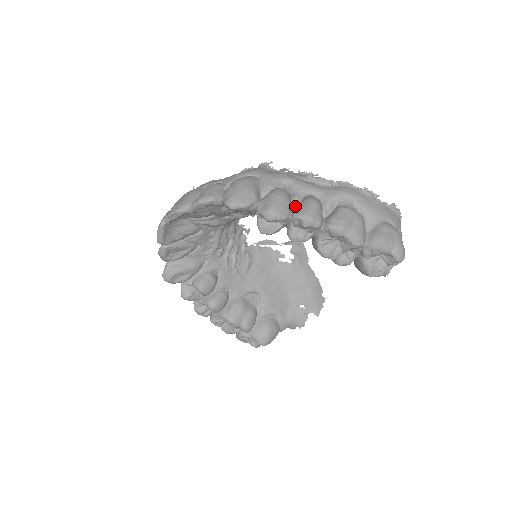
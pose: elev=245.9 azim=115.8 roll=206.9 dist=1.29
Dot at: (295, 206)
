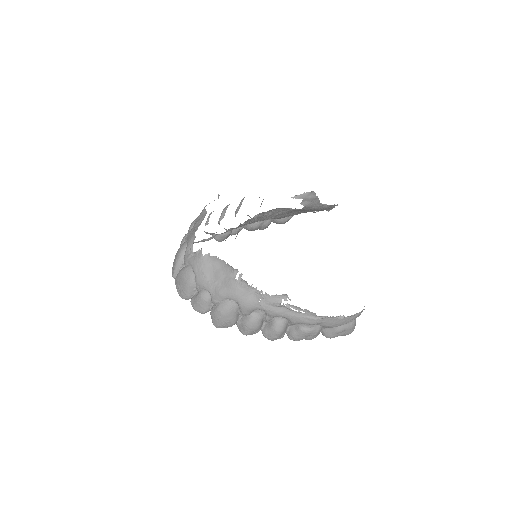
Dot at: (266, 322)
